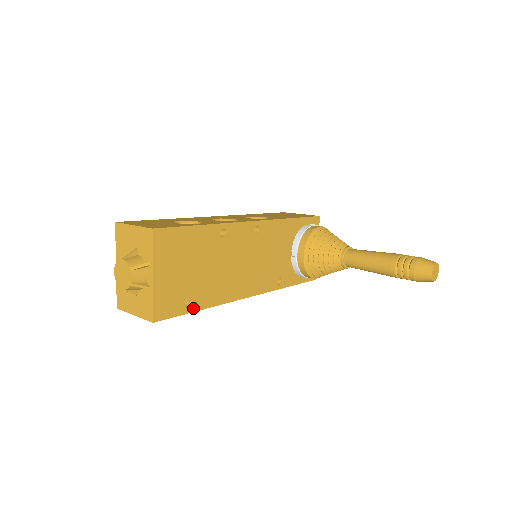
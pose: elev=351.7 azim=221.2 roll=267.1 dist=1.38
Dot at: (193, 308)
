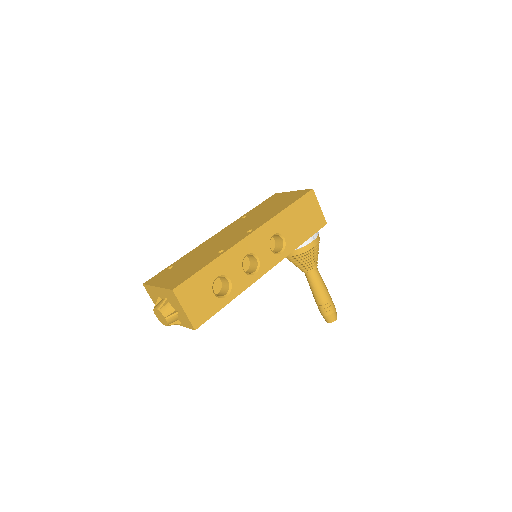
Dot at: occluded
